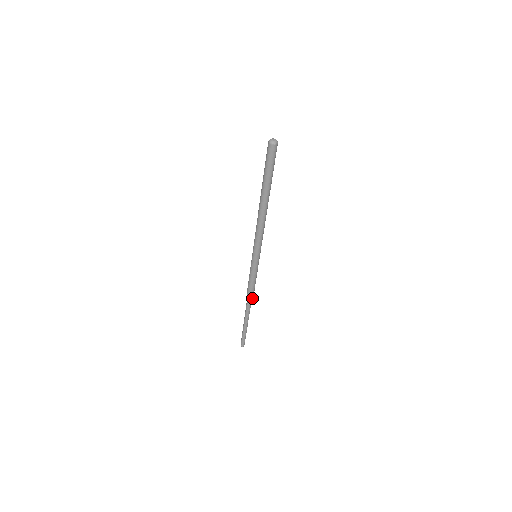
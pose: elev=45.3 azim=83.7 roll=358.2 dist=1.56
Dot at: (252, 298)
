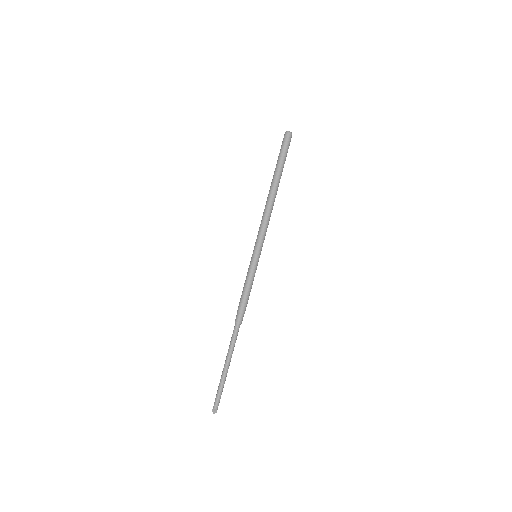
Dot at: (242, 318)
